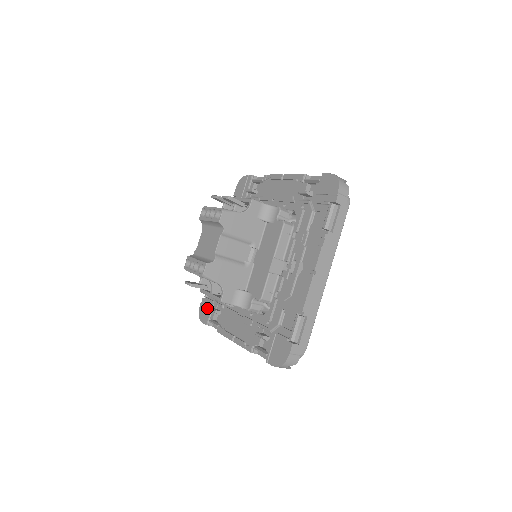
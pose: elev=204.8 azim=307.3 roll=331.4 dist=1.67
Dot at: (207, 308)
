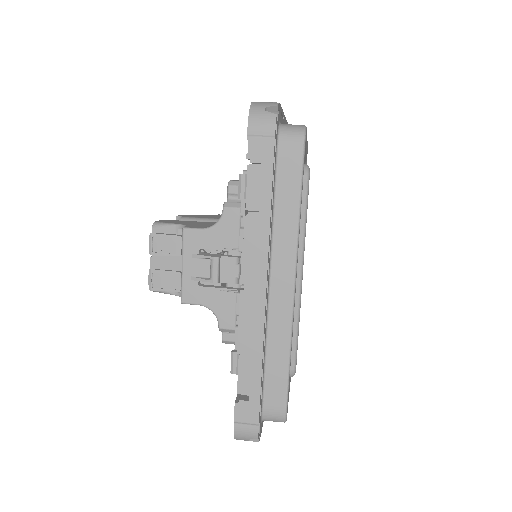
Dot at: occluded
